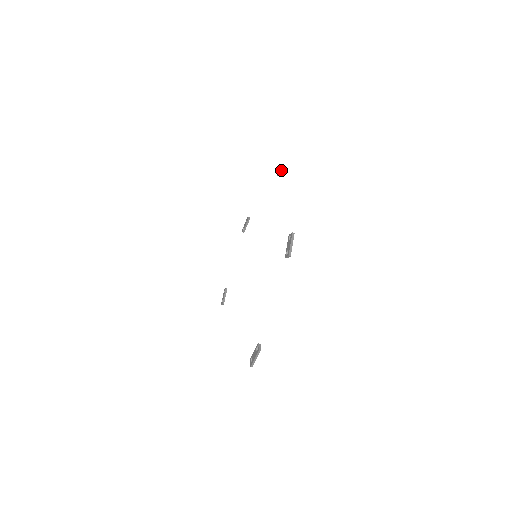
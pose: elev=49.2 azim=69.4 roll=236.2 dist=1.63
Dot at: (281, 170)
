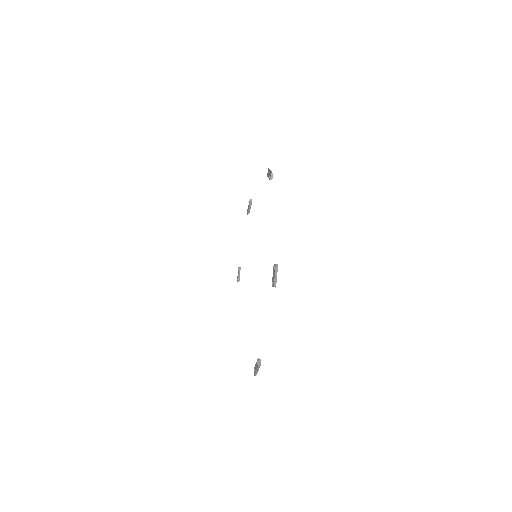
Dot at: (269, 173)
